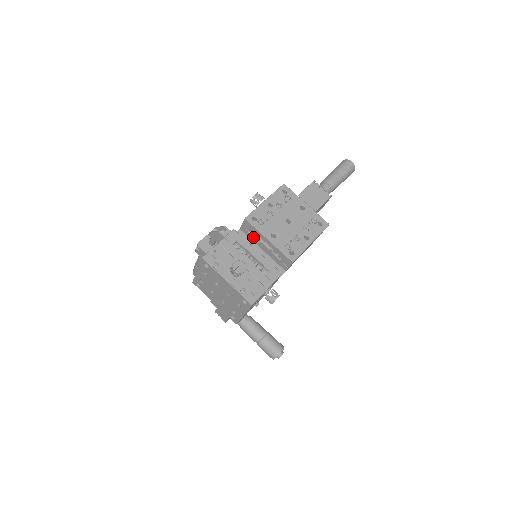
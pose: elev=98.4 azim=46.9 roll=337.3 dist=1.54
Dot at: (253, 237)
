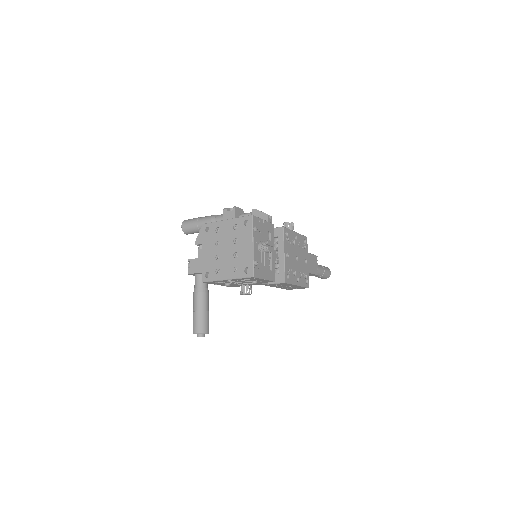
Dot at: occluded
